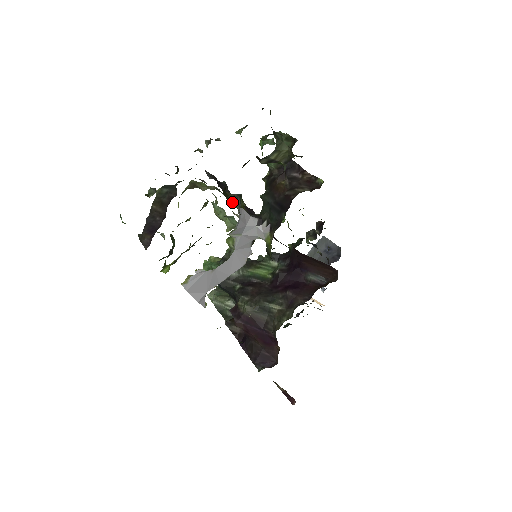
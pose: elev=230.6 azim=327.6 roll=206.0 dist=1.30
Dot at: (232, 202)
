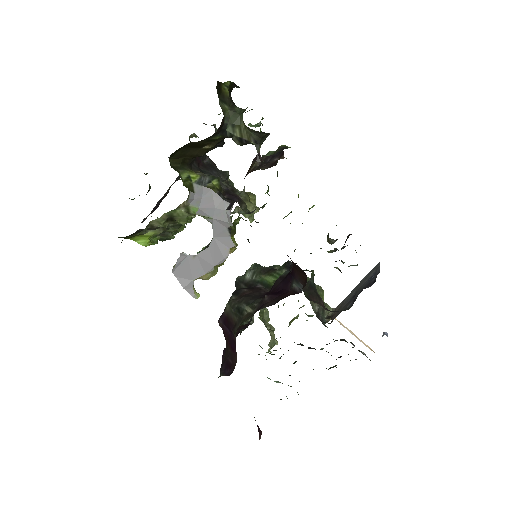
Dot at: (183, 174)
